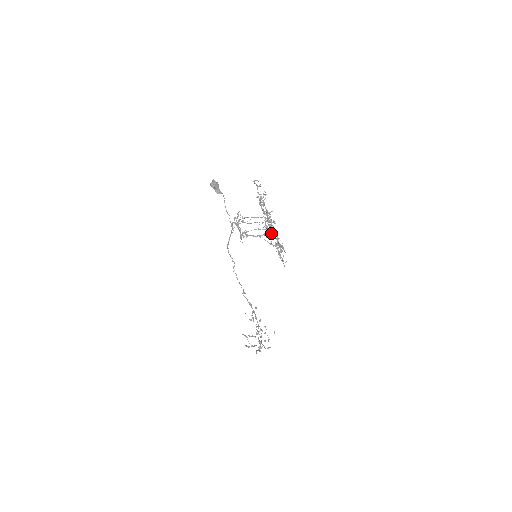
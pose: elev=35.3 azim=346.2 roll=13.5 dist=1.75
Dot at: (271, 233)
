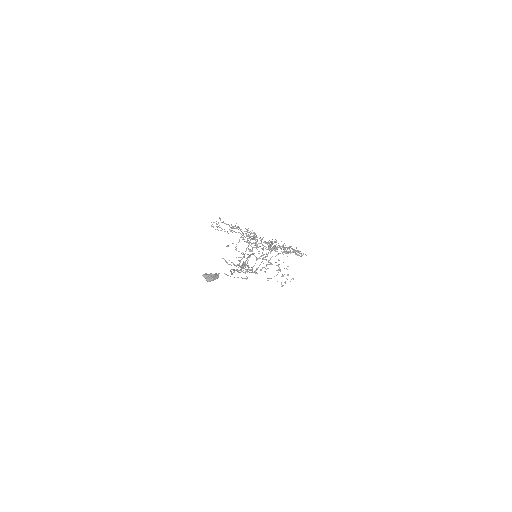
Dot at: (274, 249)
